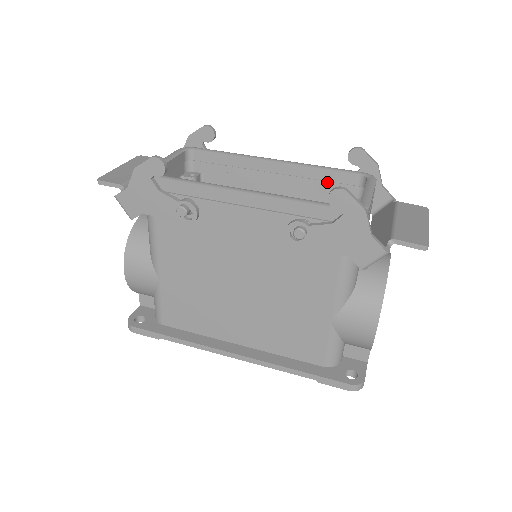
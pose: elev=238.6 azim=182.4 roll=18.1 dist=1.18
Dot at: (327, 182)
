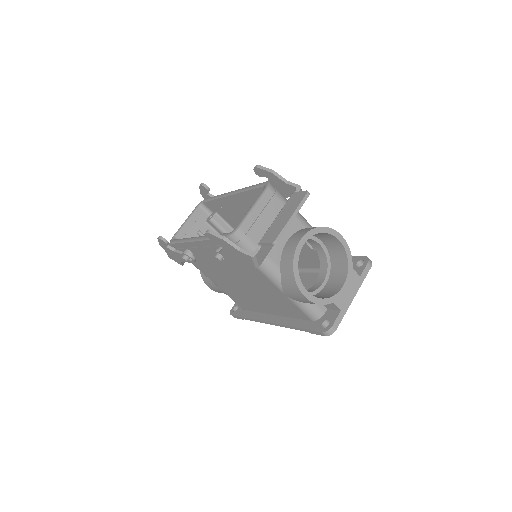
Dot at: (257, 196)
